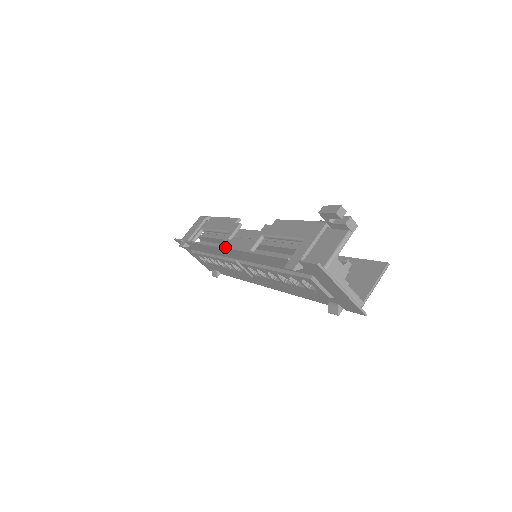
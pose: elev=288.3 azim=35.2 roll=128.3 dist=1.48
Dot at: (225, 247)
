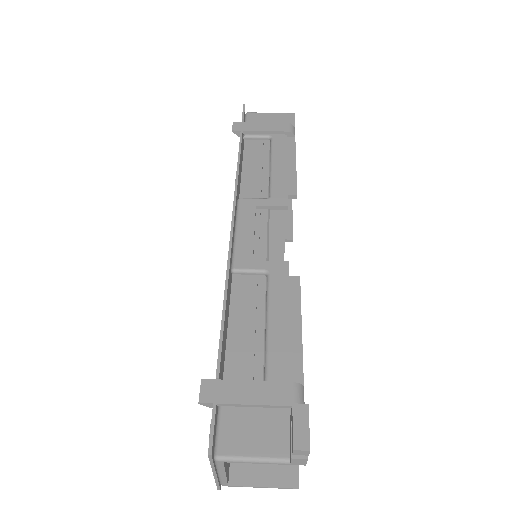
Dot at: (233, 222)
